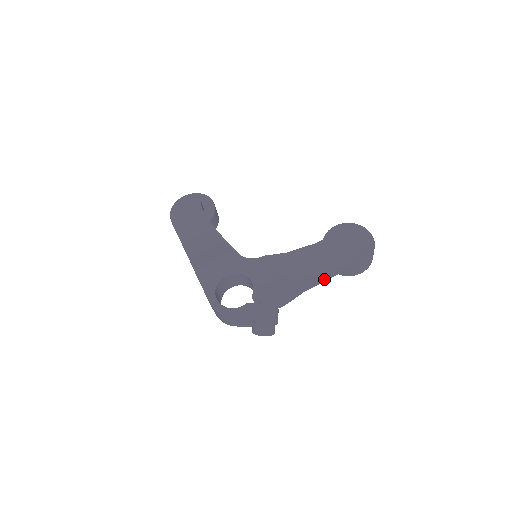
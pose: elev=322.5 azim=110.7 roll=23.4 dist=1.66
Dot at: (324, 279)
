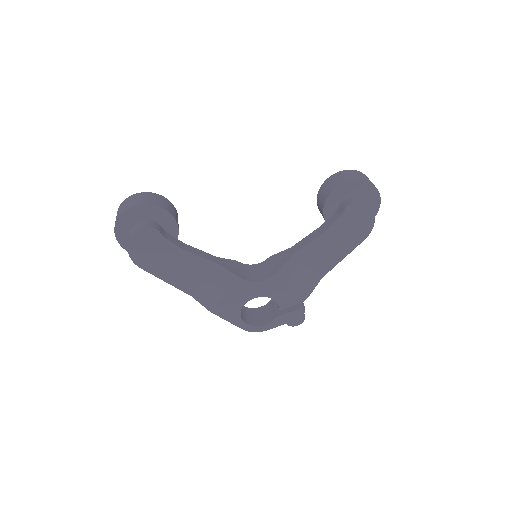
Dot at: occluded
